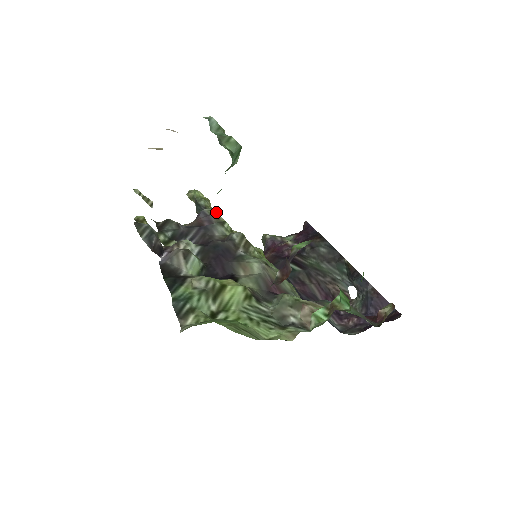
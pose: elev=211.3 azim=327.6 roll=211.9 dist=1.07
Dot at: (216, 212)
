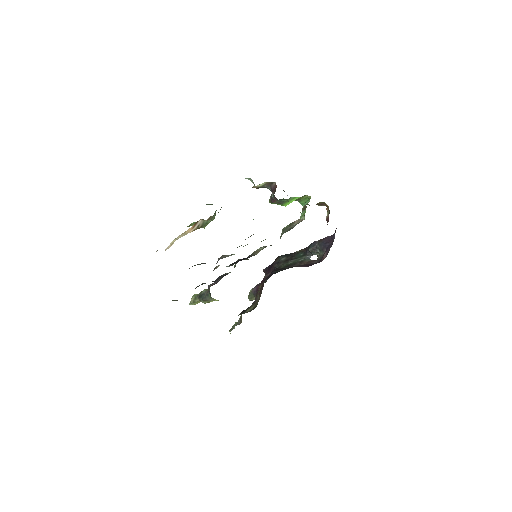
Dot at: occluded
